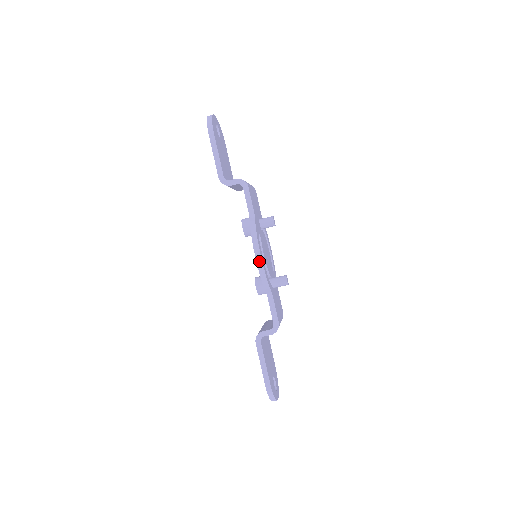
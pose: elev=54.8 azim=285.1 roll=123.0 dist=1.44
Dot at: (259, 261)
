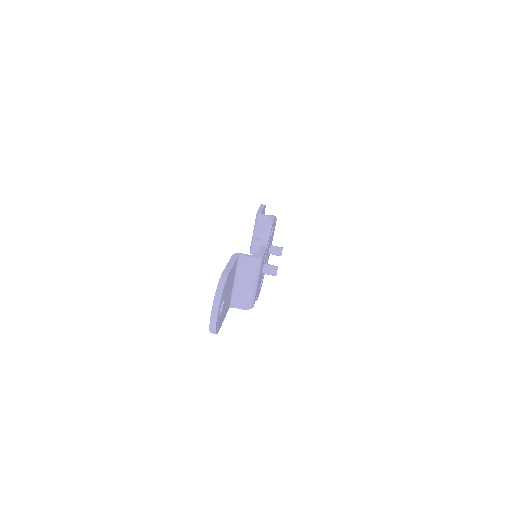
Dot at: (272, 218)
